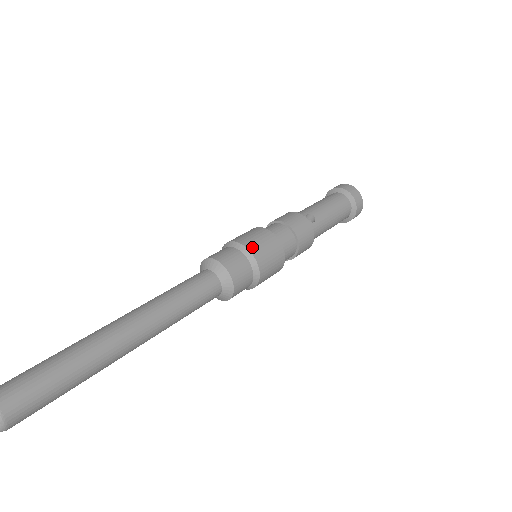
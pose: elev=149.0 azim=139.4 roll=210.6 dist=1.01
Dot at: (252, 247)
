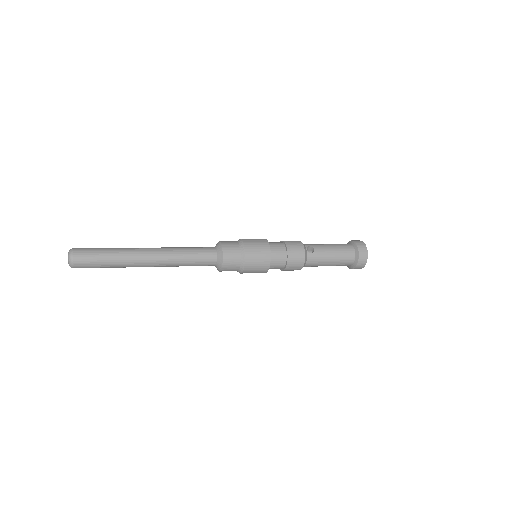
Dot at: (248, 246)
